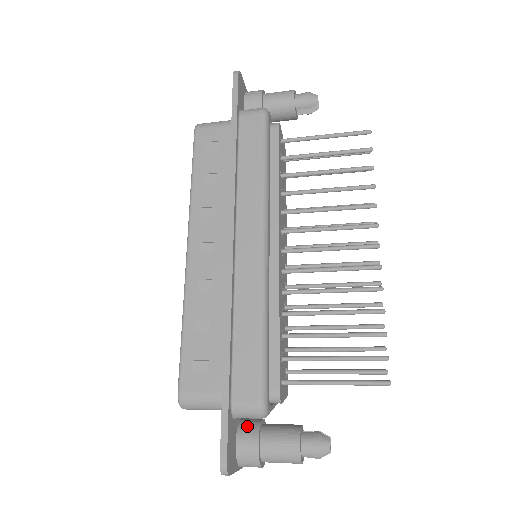
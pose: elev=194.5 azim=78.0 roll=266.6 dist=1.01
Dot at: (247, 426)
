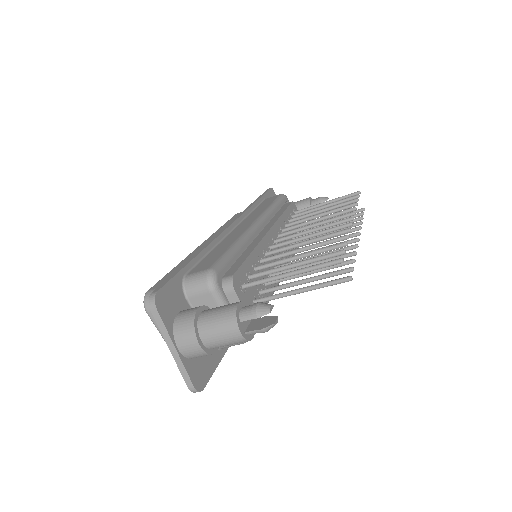
Dot at: occluded
